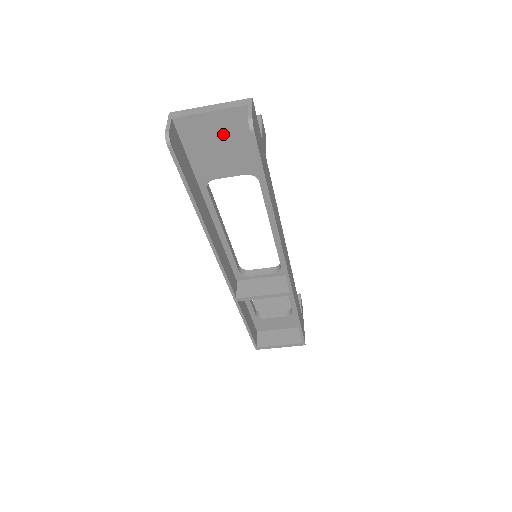
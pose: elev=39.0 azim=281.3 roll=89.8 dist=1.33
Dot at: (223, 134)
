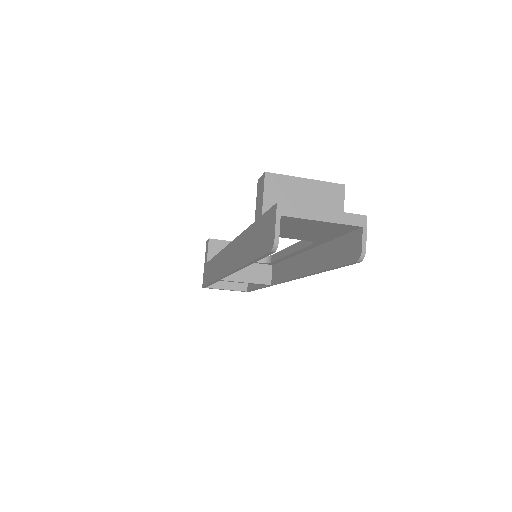
Dot at: (317, 228)
